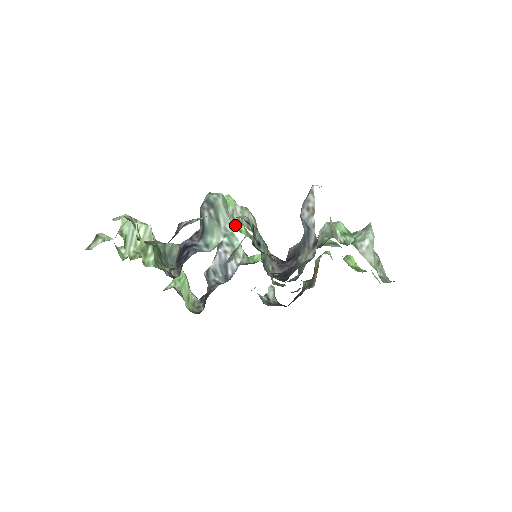
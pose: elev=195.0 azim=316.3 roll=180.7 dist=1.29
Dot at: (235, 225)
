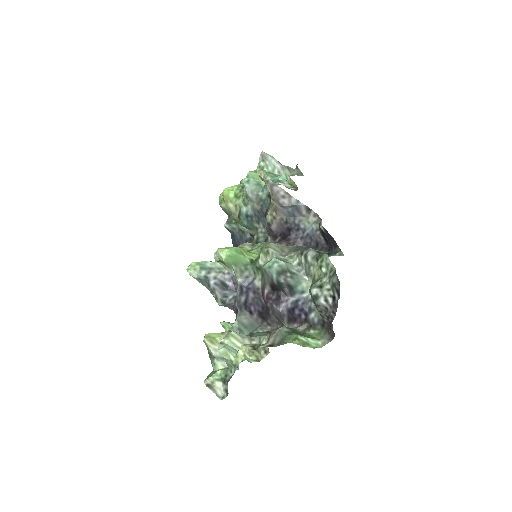
Dot at: (297, 262)
